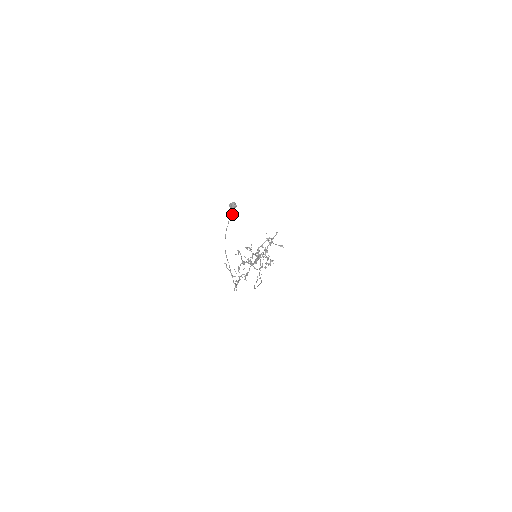
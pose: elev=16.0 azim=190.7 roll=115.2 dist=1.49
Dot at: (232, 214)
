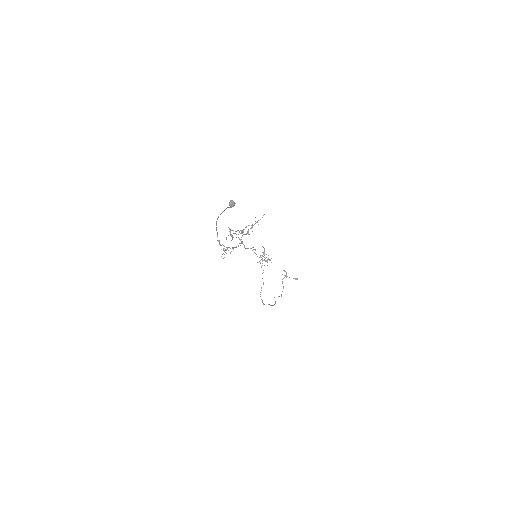
Dot at: (229, 207)
